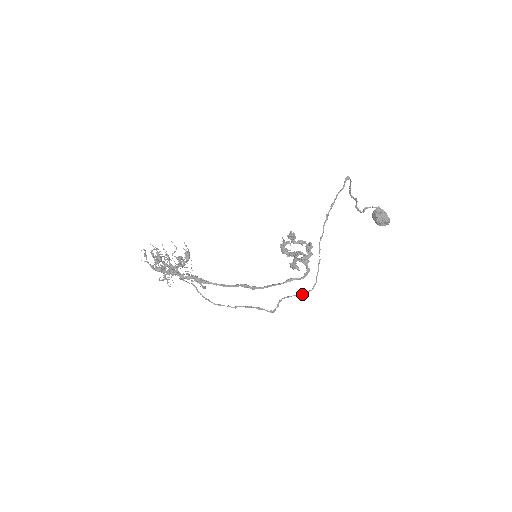
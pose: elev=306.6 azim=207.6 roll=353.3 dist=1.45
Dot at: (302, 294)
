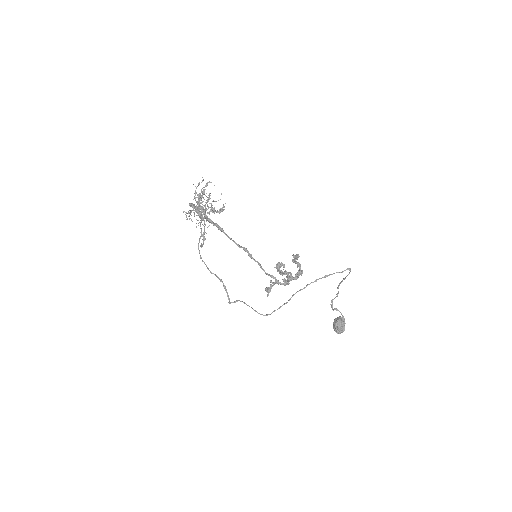
Dot at: (256, 311)
